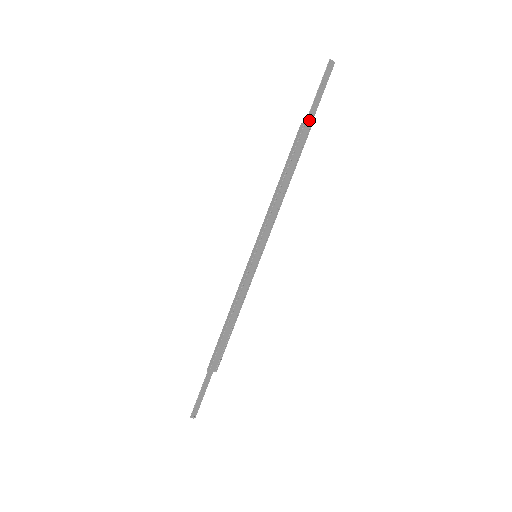
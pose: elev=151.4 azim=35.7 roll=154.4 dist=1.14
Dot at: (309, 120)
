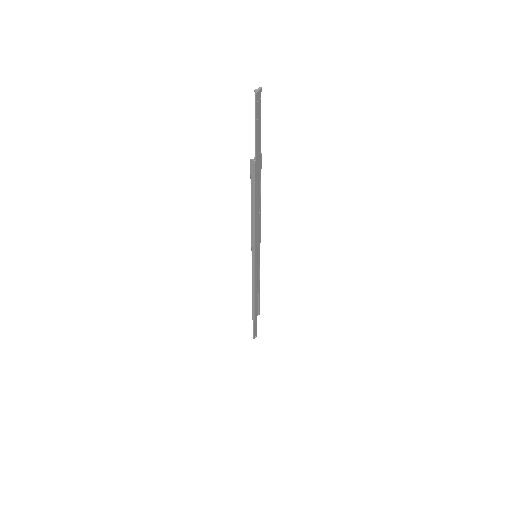
Dot at: (257, 153)
